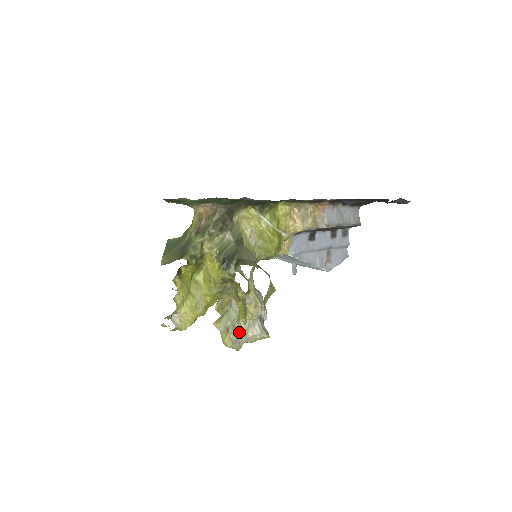
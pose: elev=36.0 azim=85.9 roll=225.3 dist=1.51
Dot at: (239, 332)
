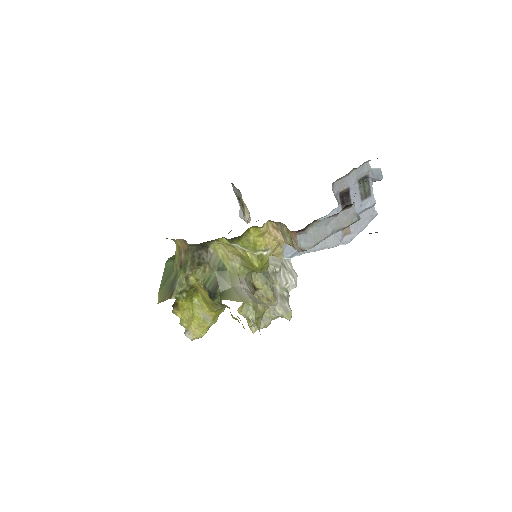
Dot at: occluded
